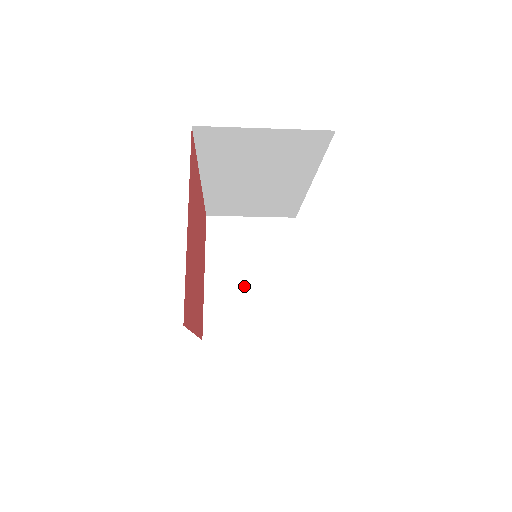
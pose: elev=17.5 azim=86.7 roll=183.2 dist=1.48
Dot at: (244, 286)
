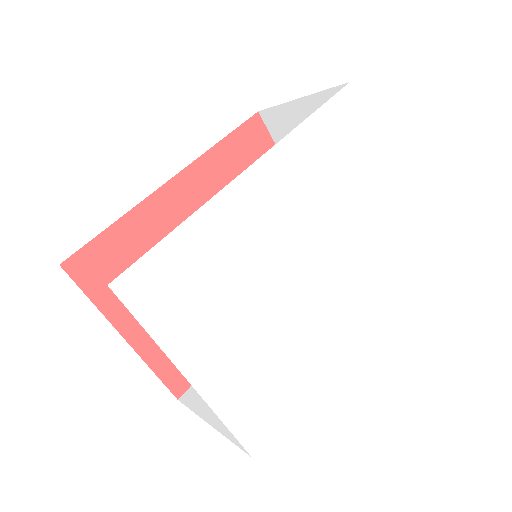
Dot at: occluded
